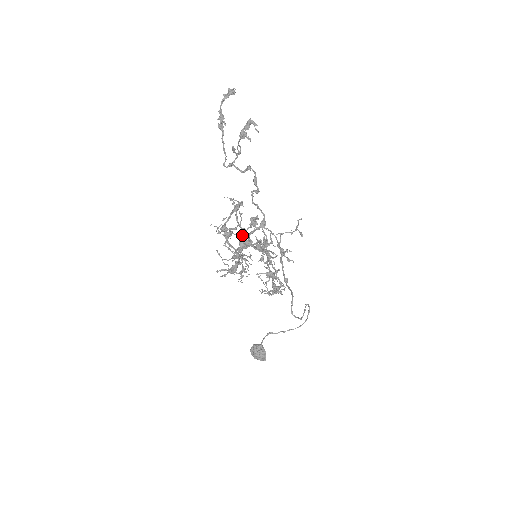
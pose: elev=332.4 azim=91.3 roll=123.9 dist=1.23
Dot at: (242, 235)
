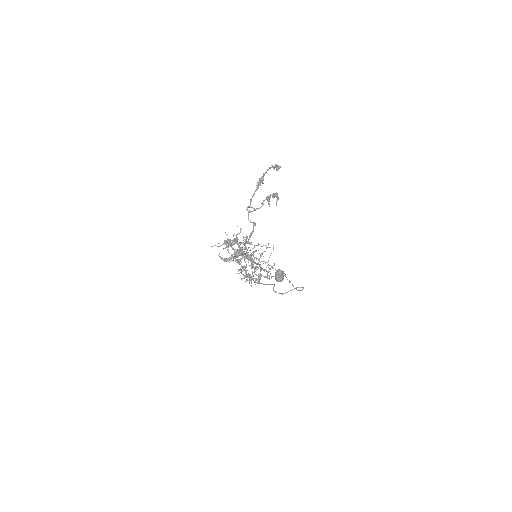
Dot at: (235, 252)
